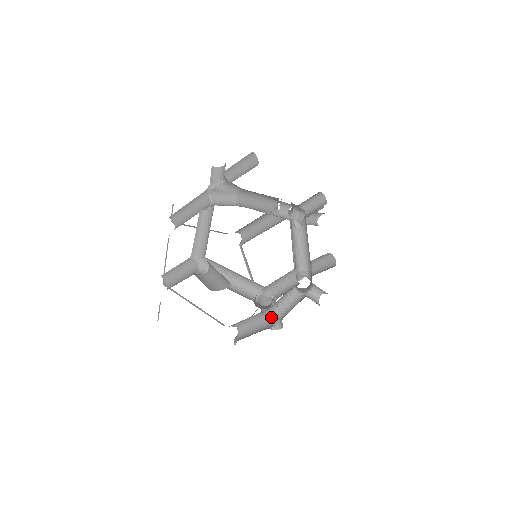
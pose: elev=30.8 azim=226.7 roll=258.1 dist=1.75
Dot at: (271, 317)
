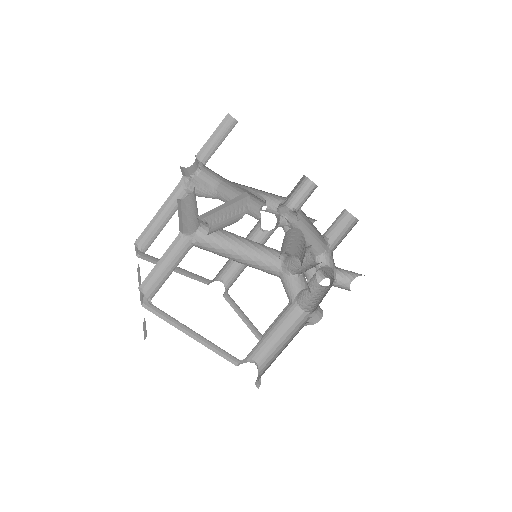
Dot at: (300, 316)
